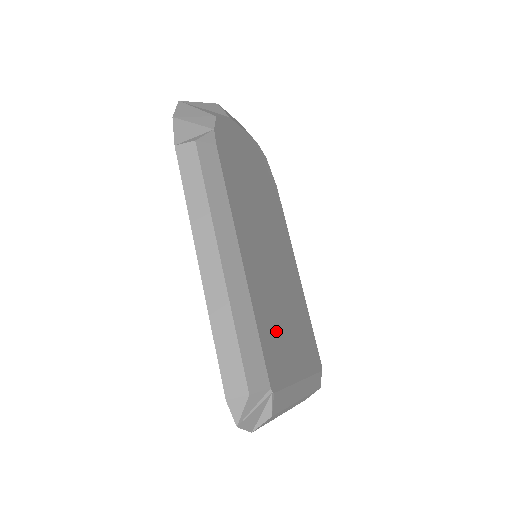
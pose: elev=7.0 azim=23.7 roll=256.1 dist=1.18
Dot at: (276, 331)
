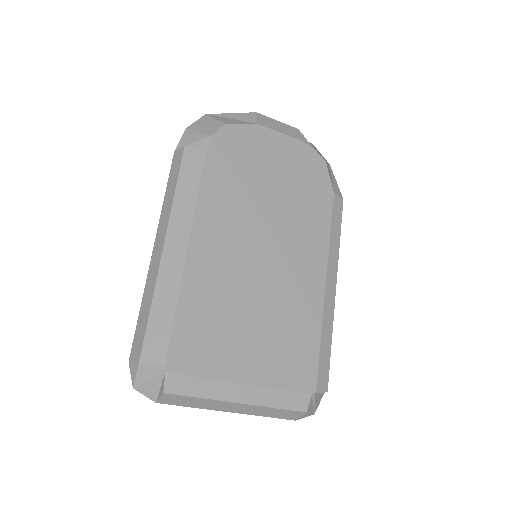
Dot at: (217, 324)
